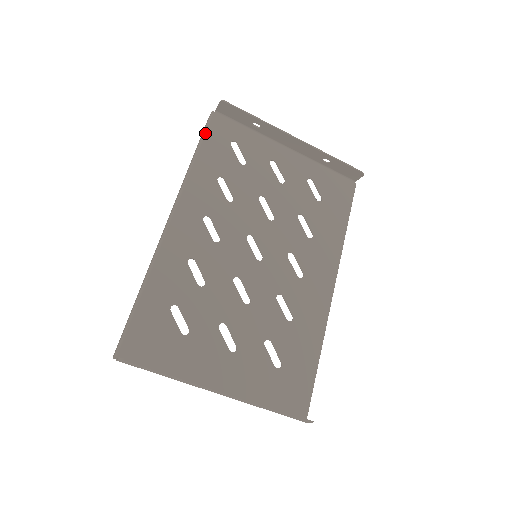
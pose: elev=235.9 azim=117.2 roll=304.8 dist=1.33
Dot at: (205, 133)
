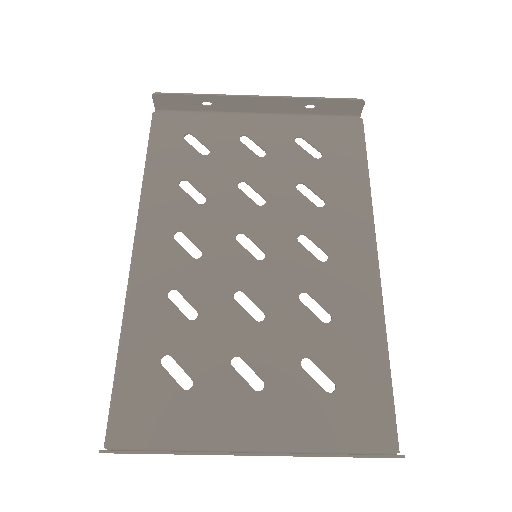
Dot at: (150, 139)
